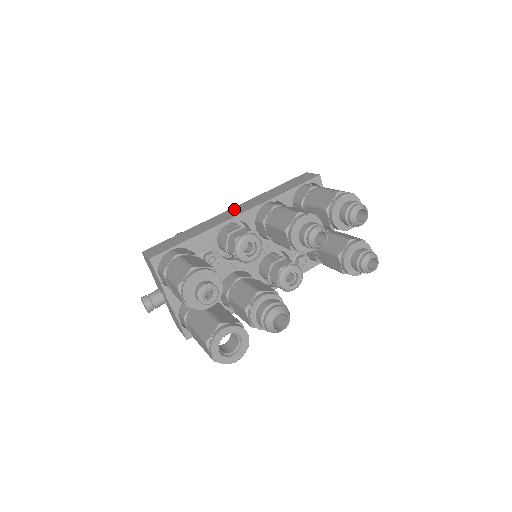
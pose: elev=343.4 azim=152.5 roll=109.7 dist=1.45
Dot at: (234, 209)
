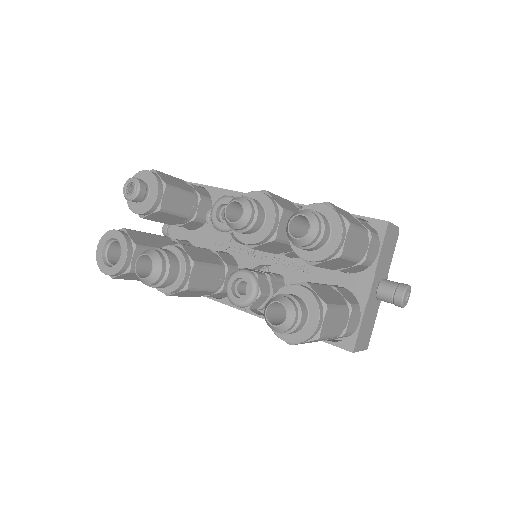
Dot at: occluded
